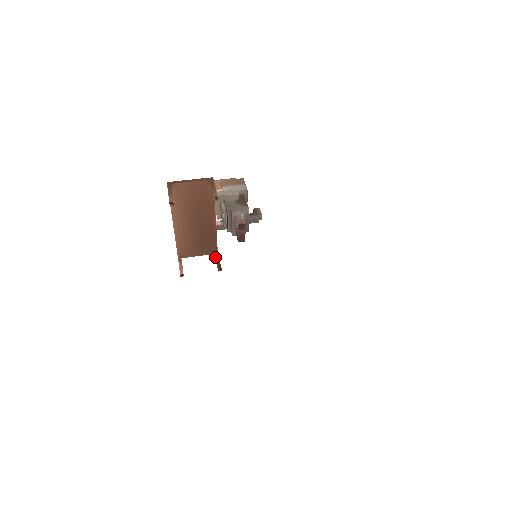
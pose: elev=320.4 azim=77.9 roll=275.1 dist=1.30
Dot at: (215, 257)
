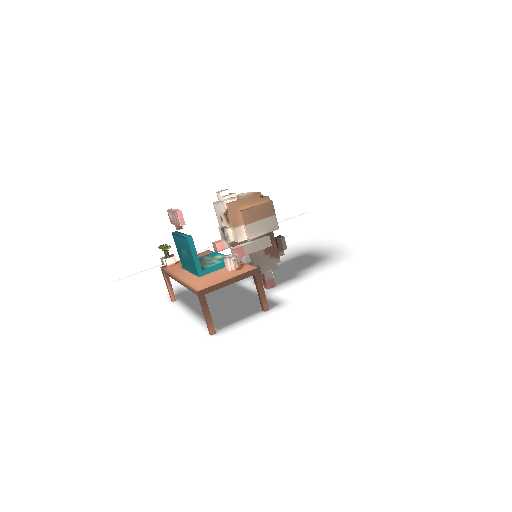
Dot at: occluded
